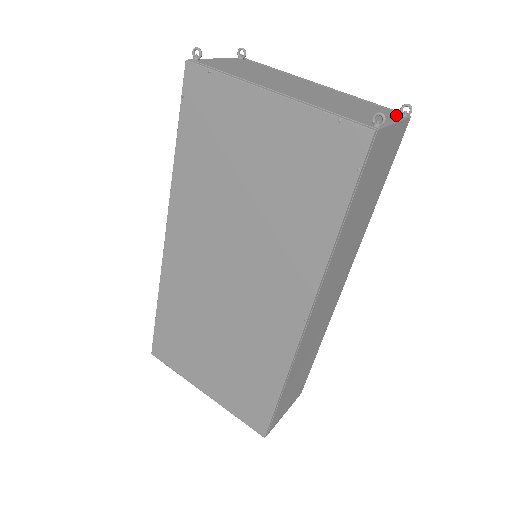
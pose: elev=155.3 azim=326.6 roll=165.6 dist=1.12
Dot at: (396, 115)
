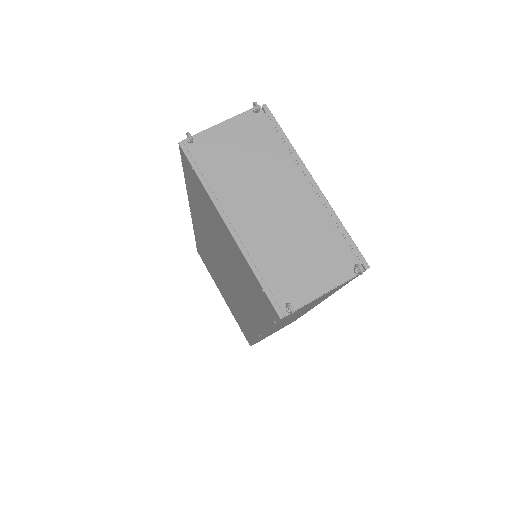
Dot at: (347, 270)
